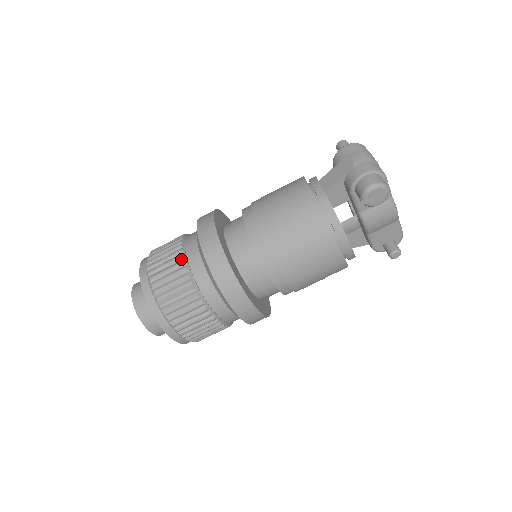
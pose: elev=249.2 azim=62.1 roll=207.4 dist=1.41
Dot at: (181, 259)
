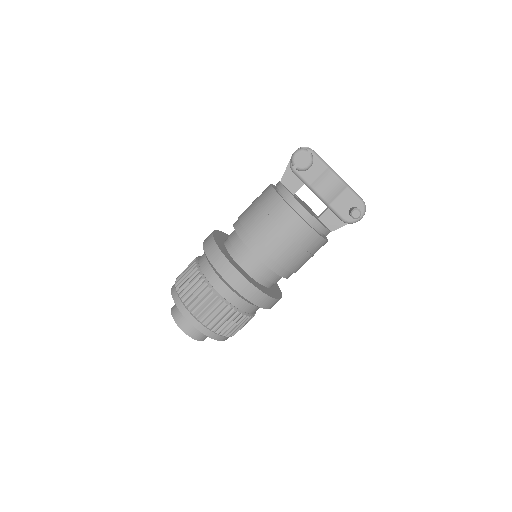
Dot at: (194, 261)
